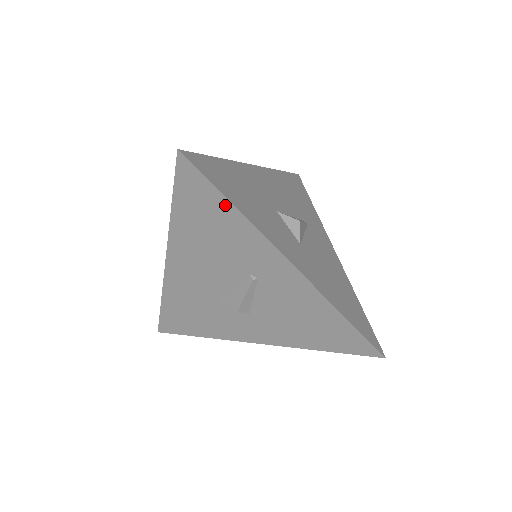
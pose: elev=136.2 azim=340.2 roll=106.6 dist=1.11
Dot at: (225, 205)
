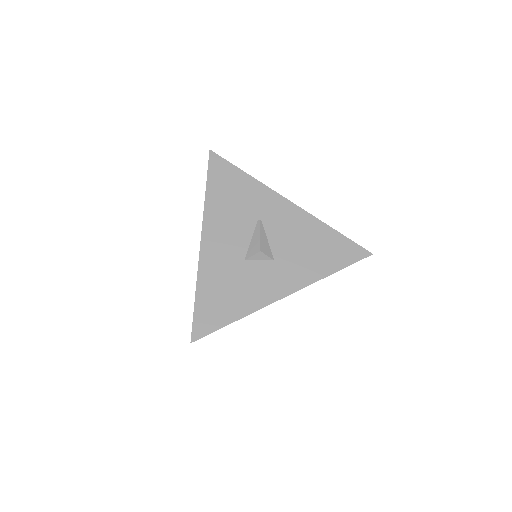
Dot at: (231, 322)
